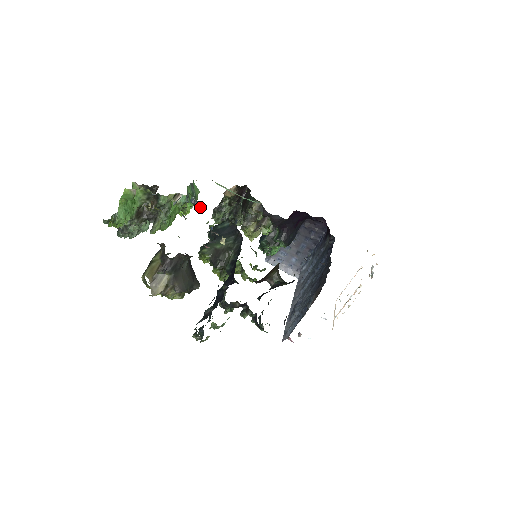
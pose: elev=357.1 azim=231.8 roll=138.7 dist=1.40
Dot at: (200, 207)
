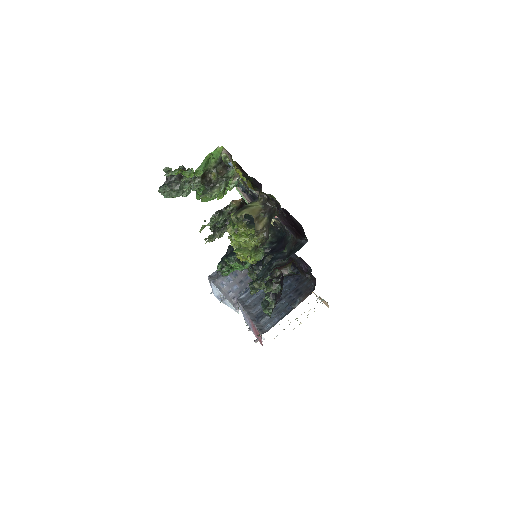
Dot at: (249, 193)
